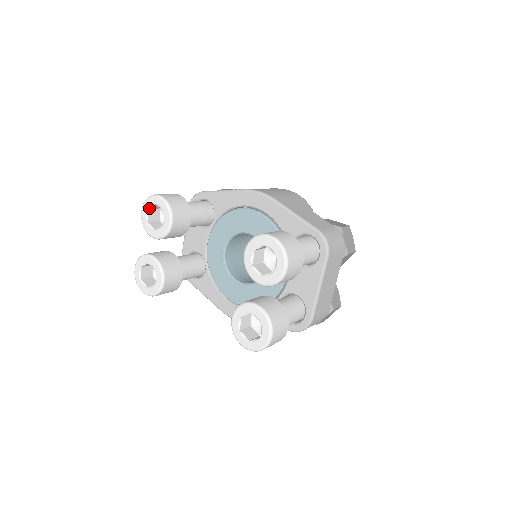
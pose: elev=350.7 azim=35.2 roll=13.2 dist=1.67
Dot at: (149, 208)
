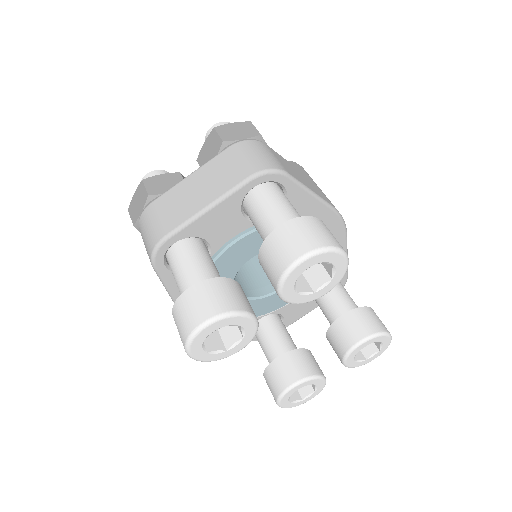
Dot at: (318, 262)
